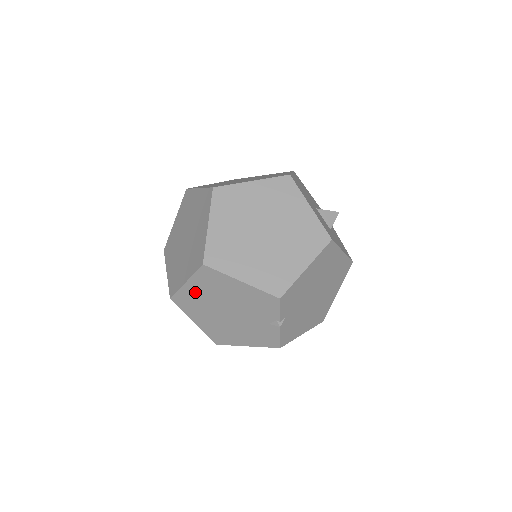
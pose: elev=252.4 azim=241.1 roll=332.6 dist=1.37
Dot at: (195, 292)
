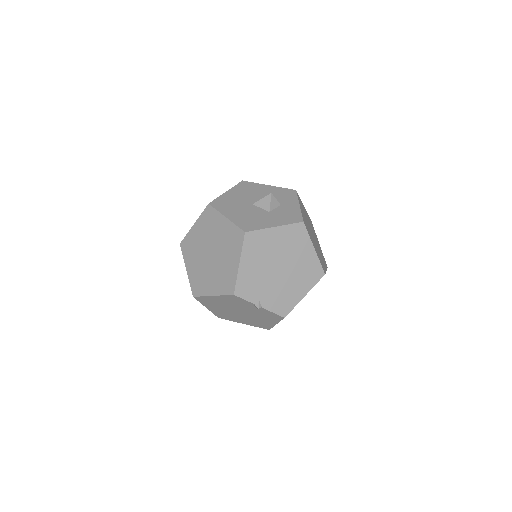
Dot at: (216, 310)
